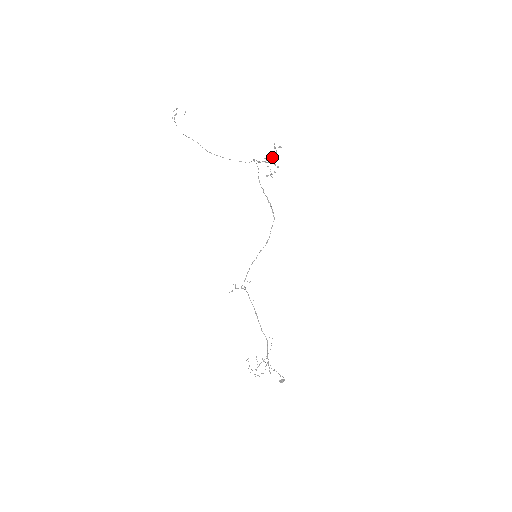
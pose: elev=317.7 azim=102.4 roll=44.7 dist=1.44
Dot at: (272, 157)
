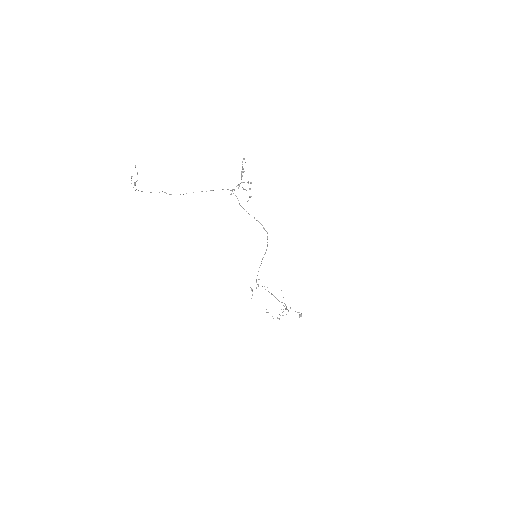
Dot at: (242, 176)
